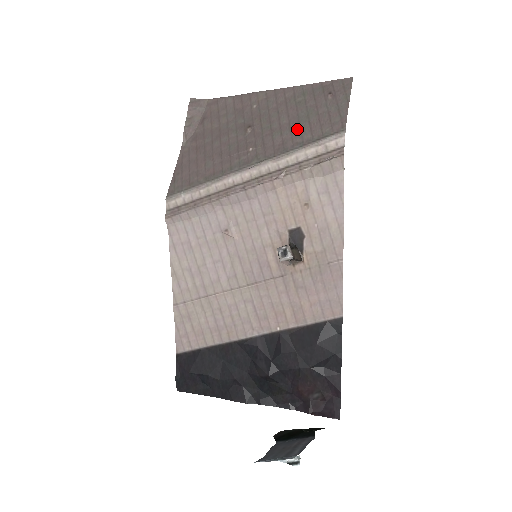
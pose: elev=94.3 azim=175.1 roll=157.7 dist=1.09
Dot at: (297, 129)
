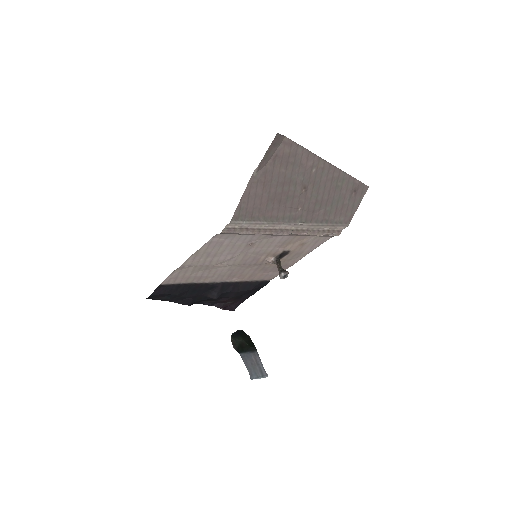
Dot at: (329, 209)
